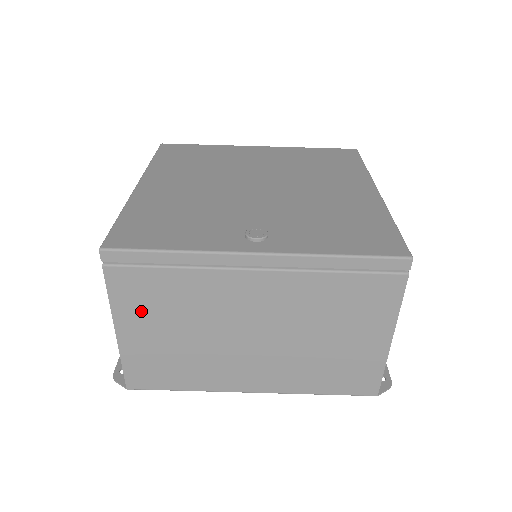
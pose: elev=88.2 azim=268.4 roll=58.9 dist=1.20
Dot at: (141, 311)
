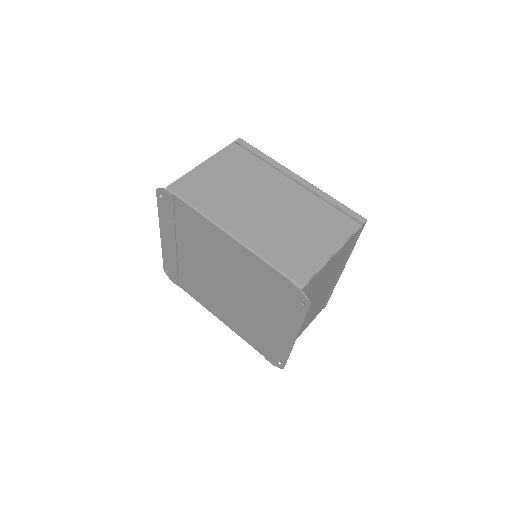
Dot at: (226, 163)
